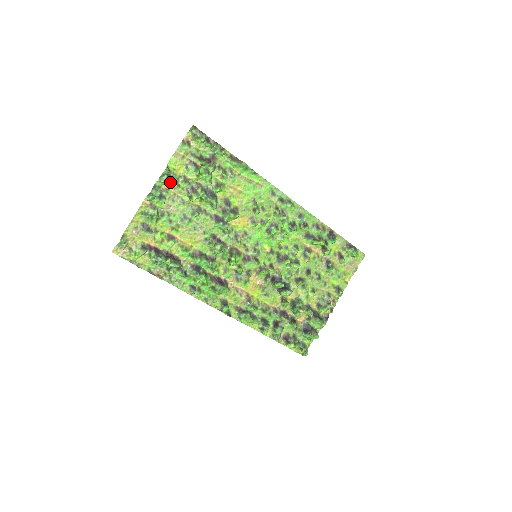
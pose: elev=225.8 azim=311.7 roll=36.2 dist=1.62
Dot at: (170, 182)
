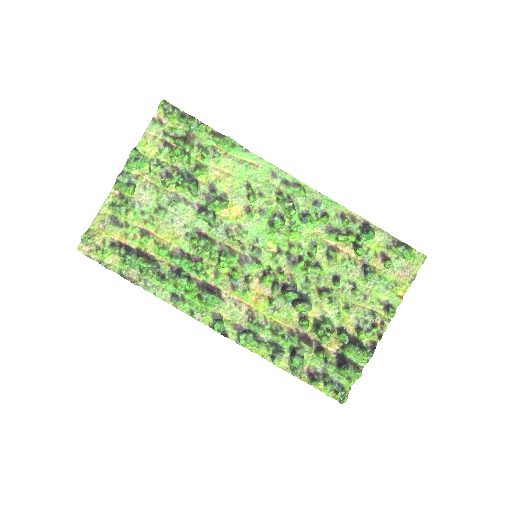
Dot at: (140, 166)
